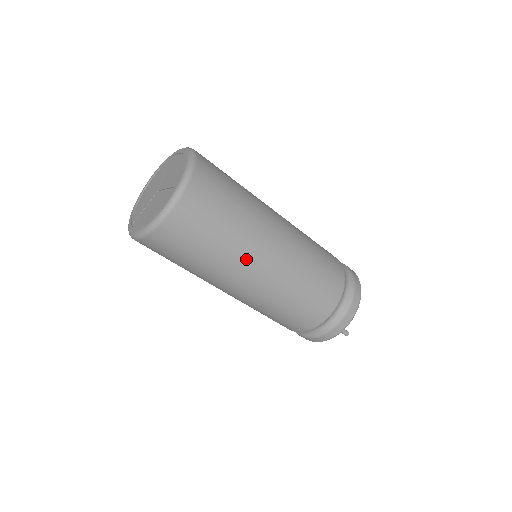
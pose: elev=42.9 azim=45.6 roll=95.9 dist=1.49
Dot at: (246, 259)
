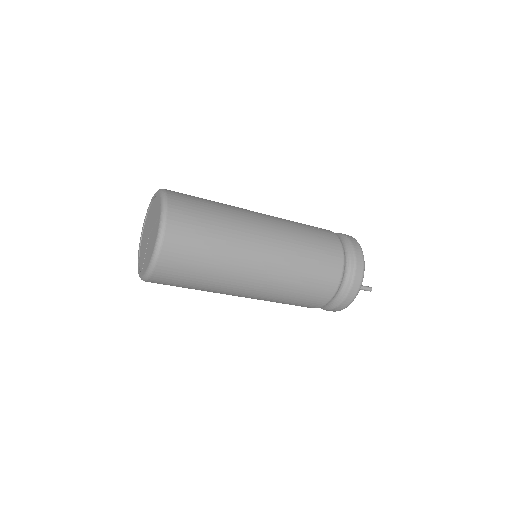
Dot at: (245, 249)
